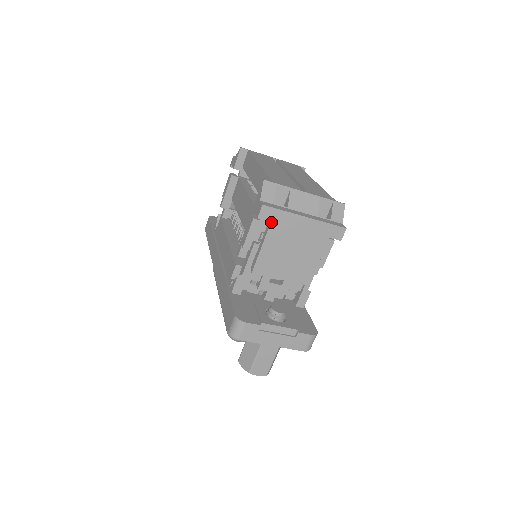
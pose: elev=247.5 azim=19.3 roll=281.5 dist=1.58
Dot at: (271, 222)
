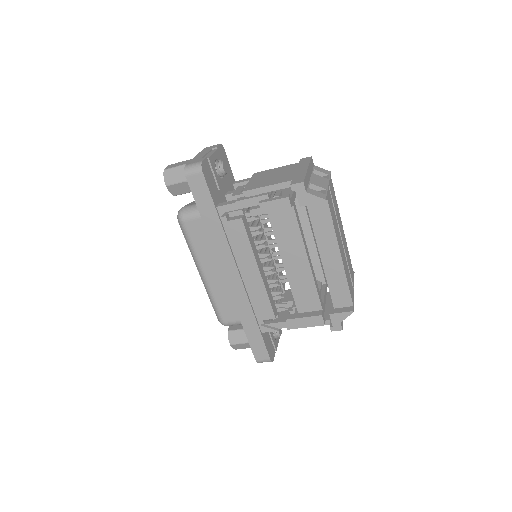
Dot at: occluded
